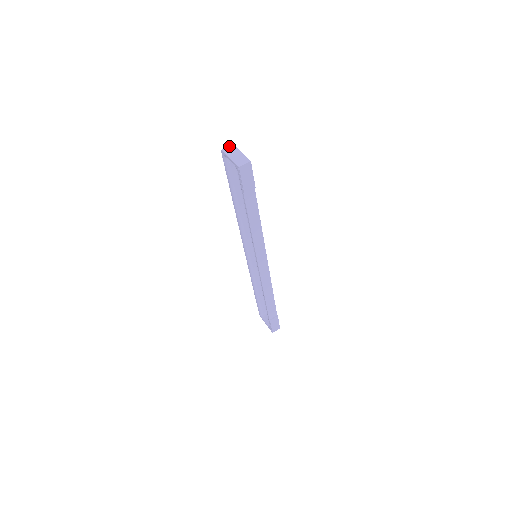
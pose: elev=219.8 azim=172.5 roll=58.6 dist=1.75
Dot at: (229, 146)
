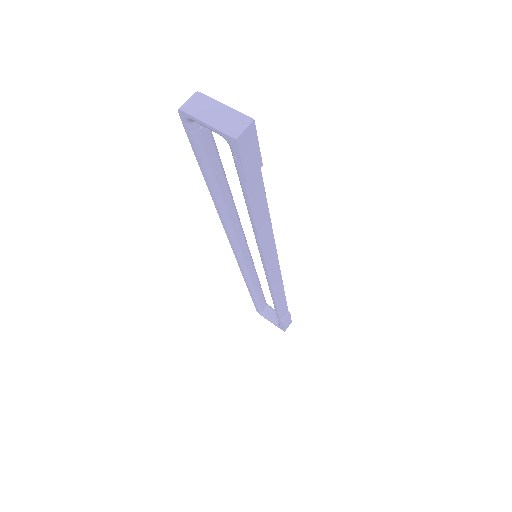
Dot at: (191, 97)
